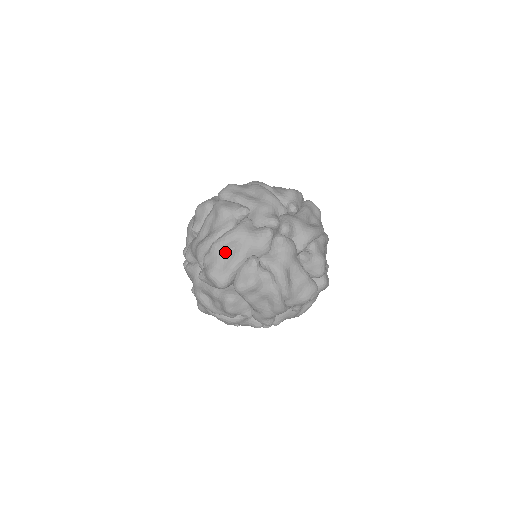
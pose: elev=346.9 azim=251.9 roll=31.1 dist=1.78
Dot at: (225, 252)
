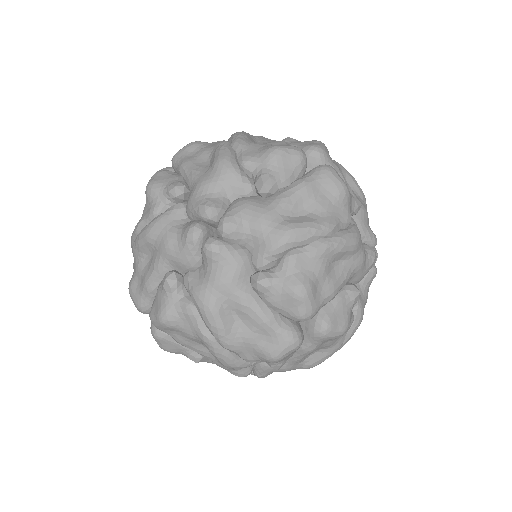
Dot at: (331, 262)
